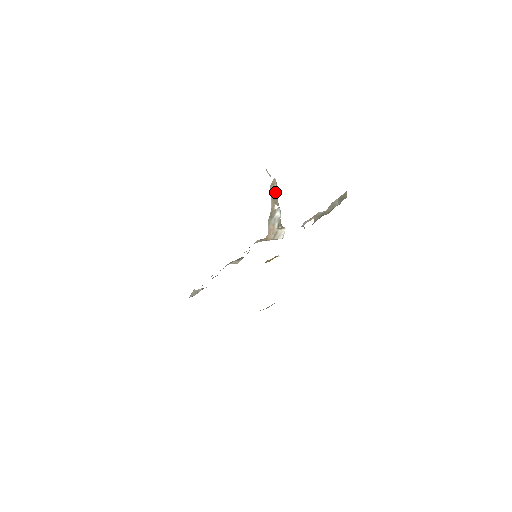
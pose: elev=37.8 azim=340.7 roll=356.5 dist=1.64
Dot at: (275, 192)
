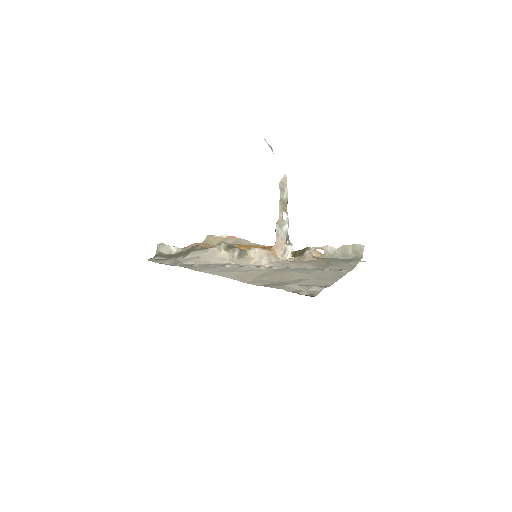
Dot at: (285, 197)
